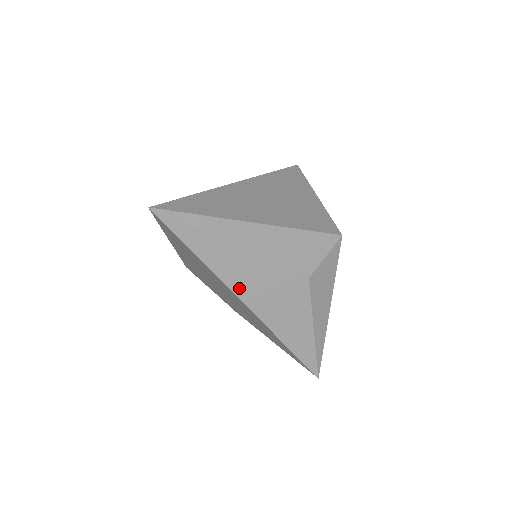
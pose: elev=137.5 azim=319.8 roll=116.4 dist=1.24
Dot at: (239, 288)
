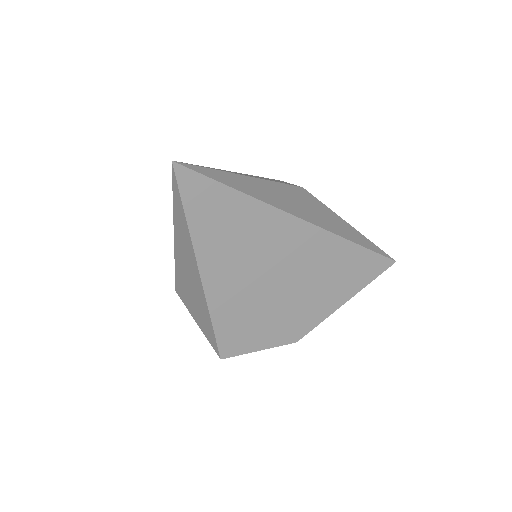
Dot at: (283, 207)
